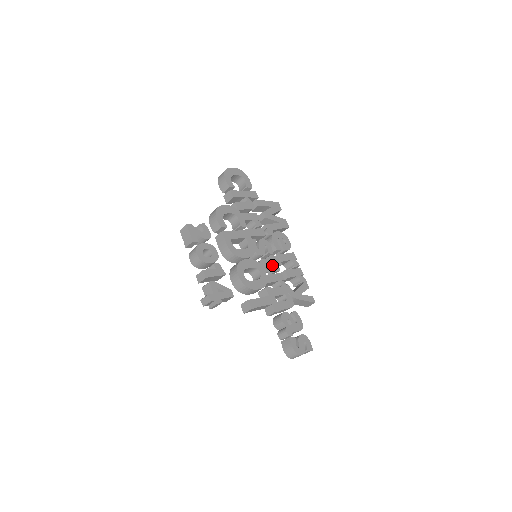
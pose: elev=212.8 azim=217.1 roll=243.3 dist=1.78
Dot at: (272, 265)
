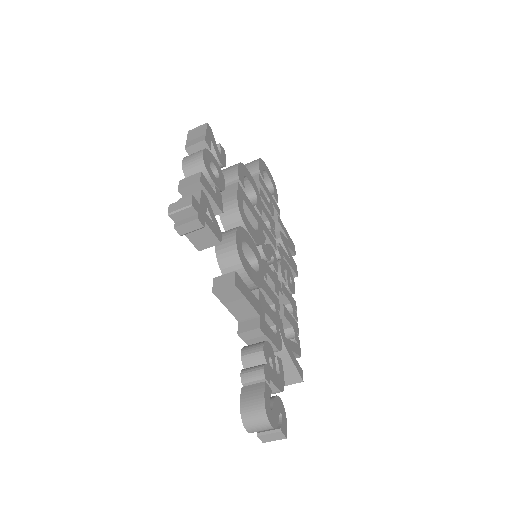
Dot at: (273, 280)
